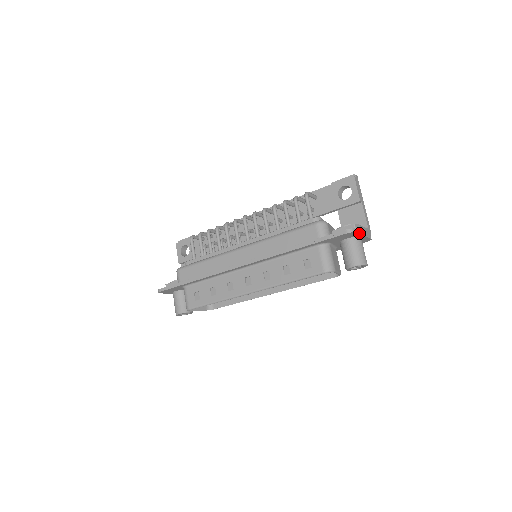
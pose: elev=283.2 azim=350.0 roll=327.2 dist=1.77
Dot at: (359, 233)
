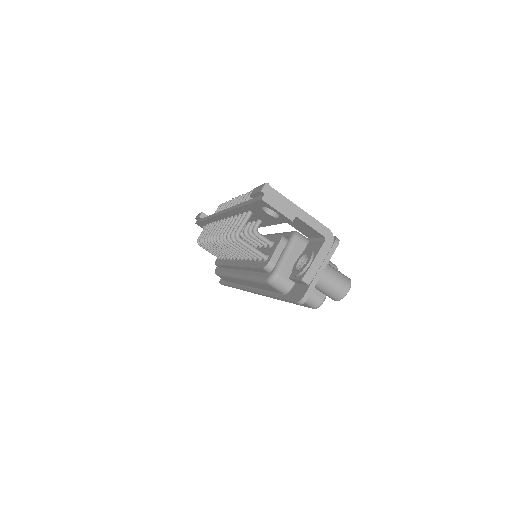
Dot at: (314, 286)
